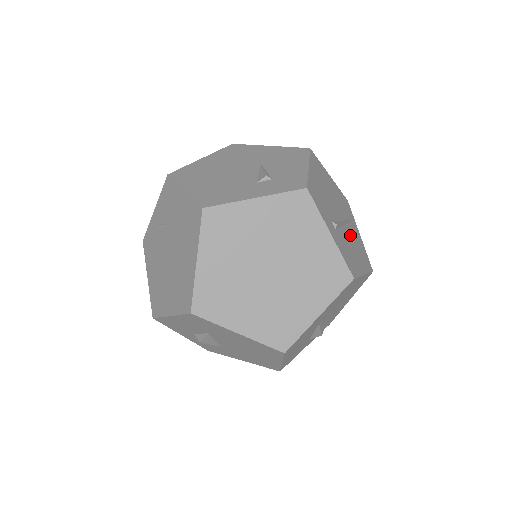
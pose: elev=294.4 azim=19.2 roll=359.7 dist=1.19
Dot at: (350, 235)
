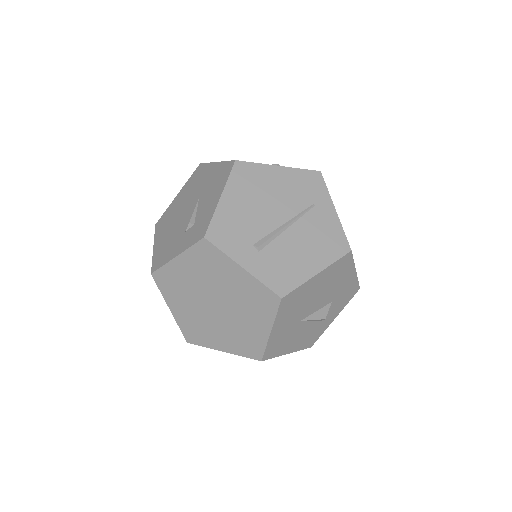
Dot at: (301, 232)
